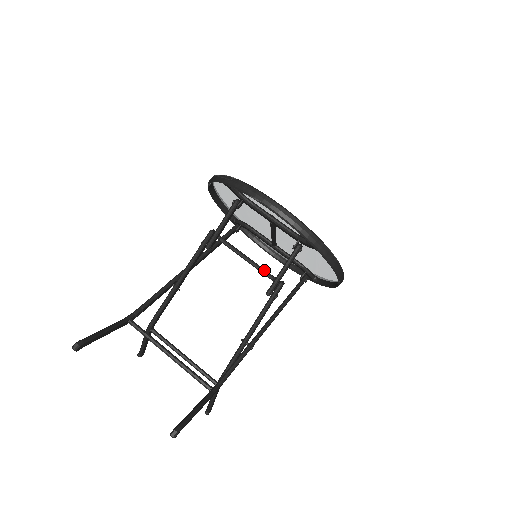
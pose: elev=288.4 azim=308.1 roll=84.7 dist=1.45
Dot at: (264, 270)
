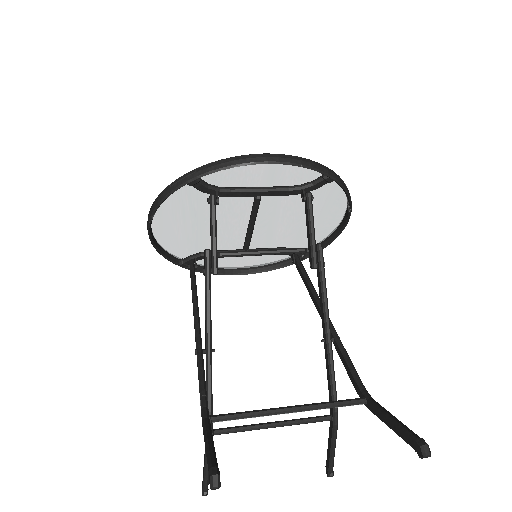
Dot at: (290, 249)
